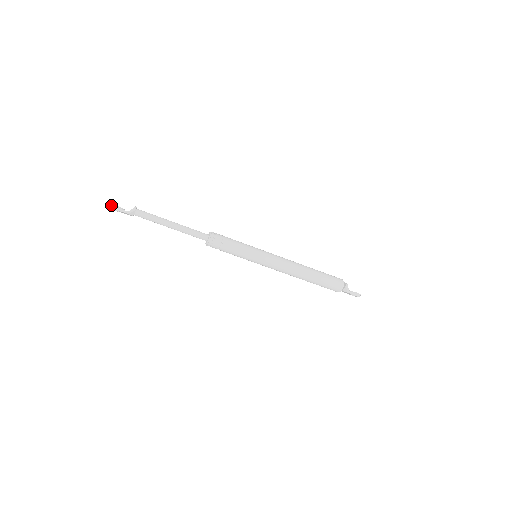
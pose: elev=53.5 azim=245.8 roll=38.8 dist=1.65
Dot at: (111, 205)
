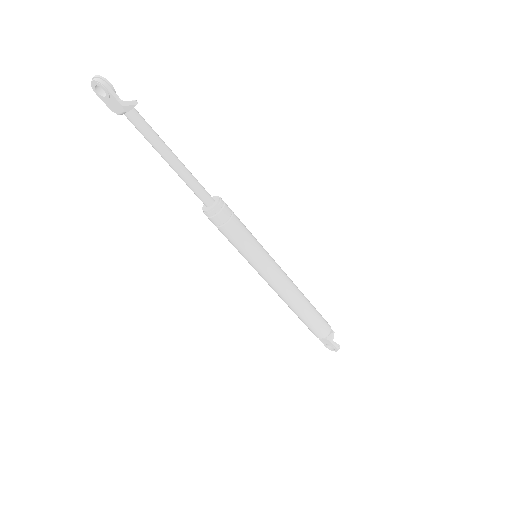
Dot at: (98, 75)
